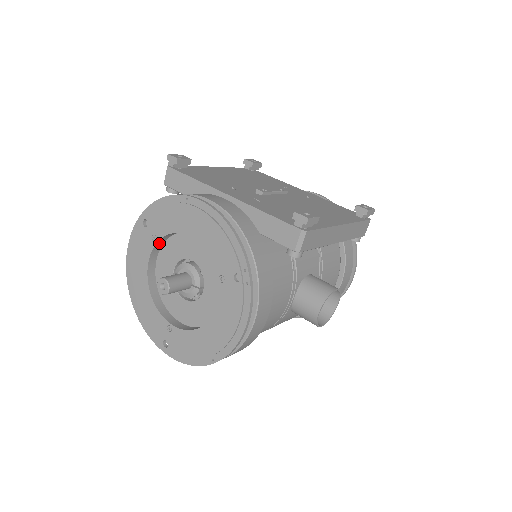
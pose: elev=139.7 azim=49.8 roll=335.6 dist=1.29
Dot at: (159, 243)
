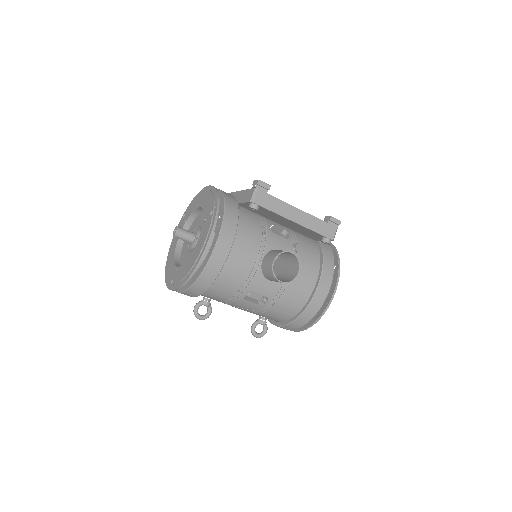
Dot at: (187, 225)
